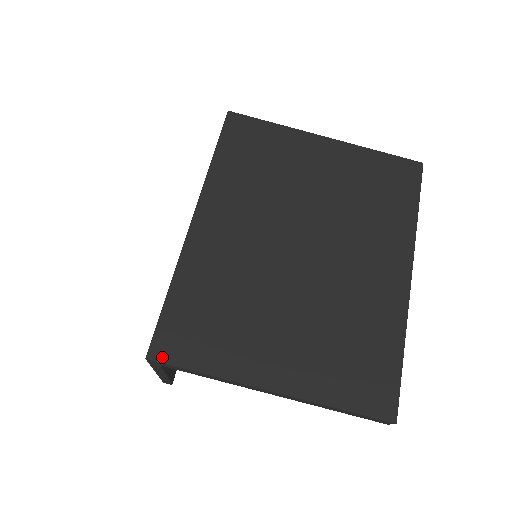
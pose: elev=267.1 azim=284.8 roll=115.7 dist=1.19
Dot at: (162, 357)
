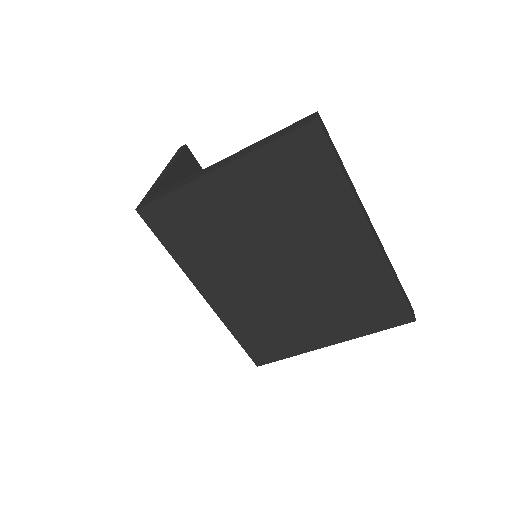
Dot at: (264, 362)
